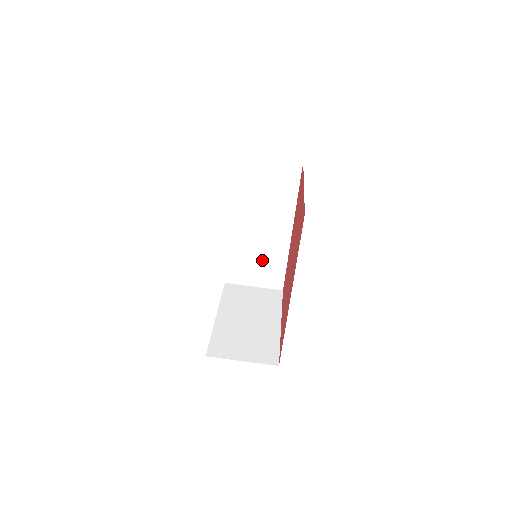
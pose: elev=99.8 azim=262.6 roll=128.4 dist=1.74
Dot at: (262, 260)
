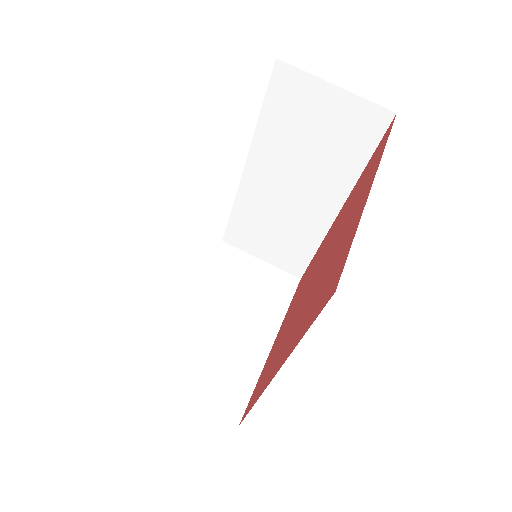
Dot at: (281, 233)
